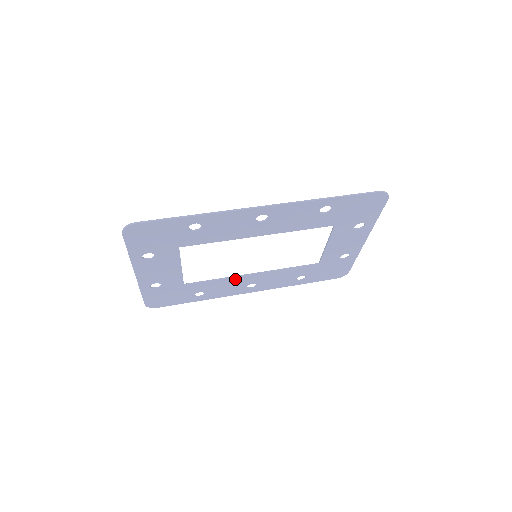
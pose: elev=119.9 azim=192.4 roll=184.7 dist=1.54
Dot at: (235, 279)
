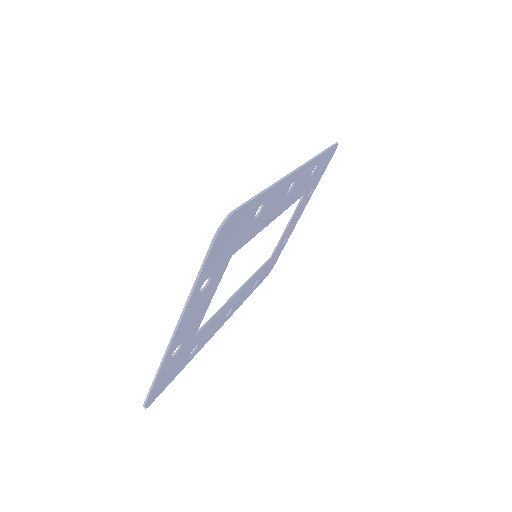
Dot at: (227, 305)
